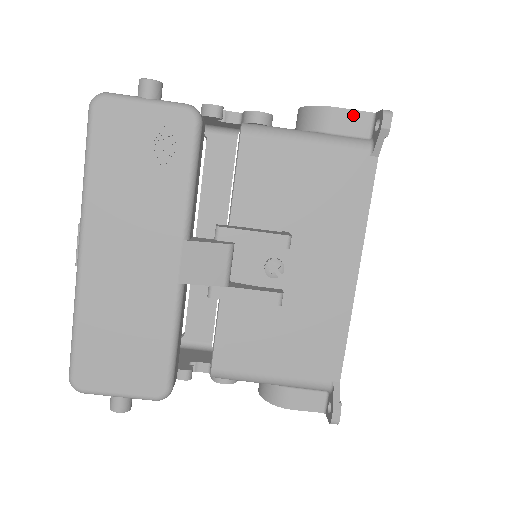
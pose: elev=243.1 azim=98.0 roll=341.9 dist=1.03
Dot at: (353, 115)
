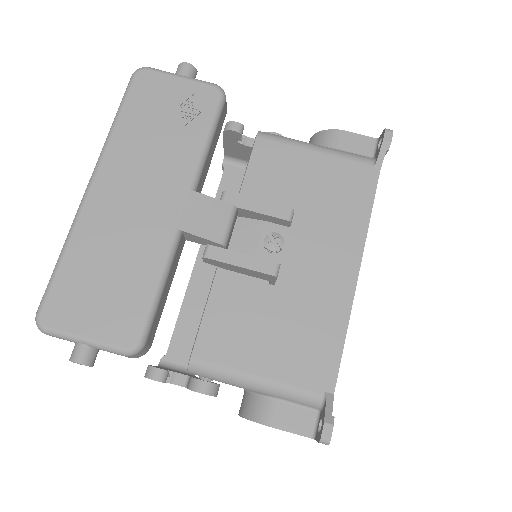
Dot at: (358, 138)
